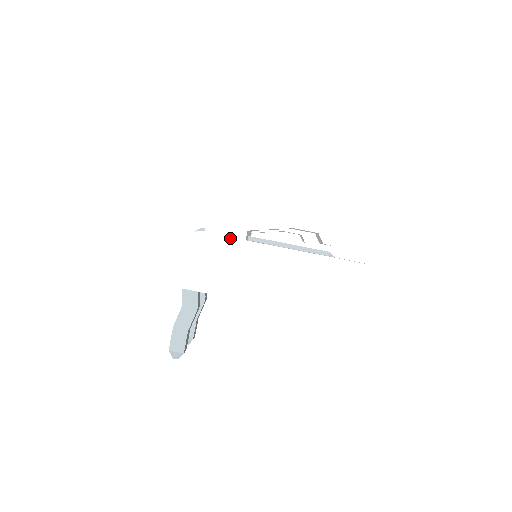
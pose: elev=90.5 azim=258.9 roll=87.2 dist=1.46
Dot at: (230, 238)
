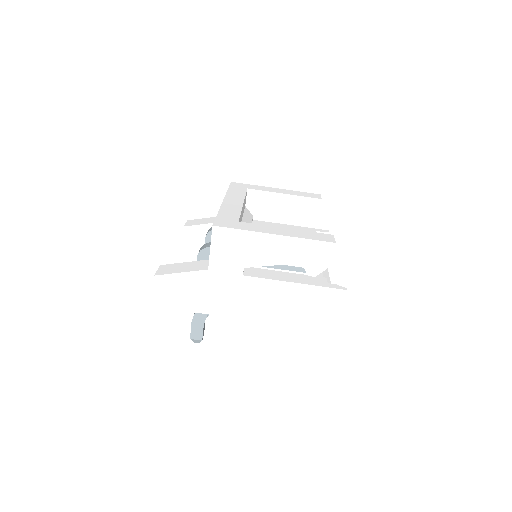
Dot at: (230, 274)
